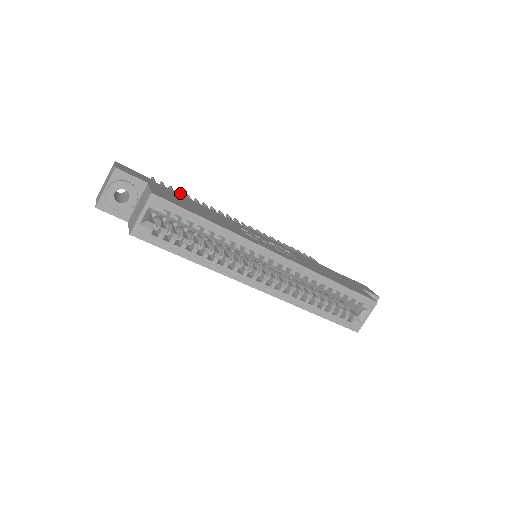
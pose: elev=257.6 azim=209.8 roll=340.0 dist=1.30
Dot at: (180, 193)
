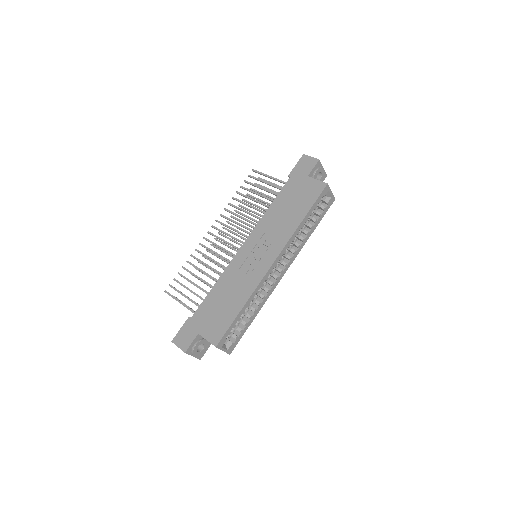
Dot at: occluded
